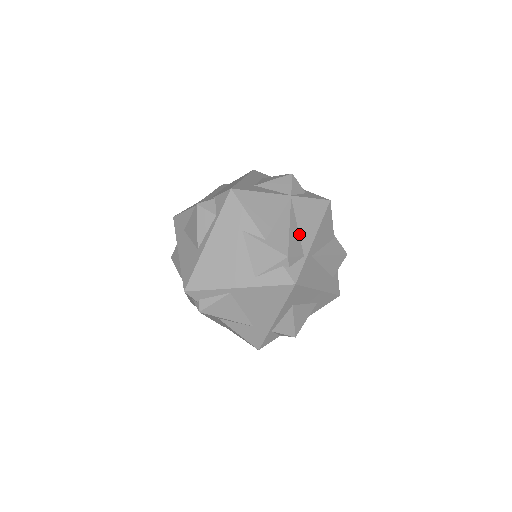
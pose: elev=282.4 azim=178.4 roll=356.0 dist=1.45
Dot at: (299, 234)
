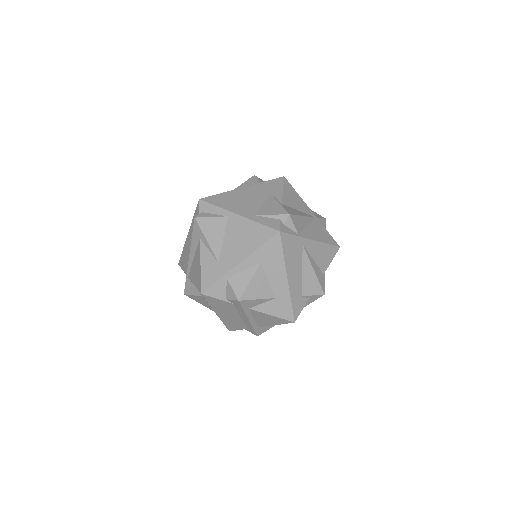
Dot at: (305, 228)
